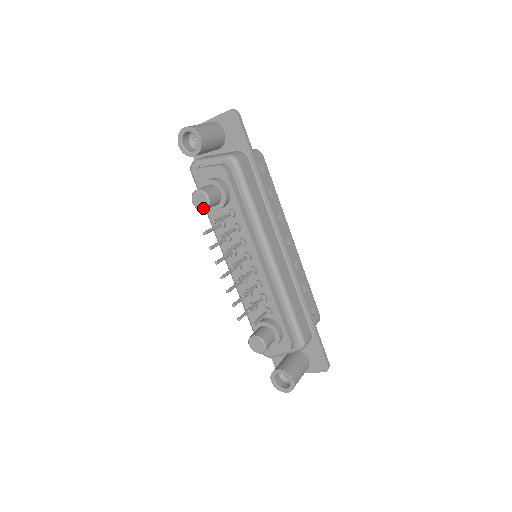
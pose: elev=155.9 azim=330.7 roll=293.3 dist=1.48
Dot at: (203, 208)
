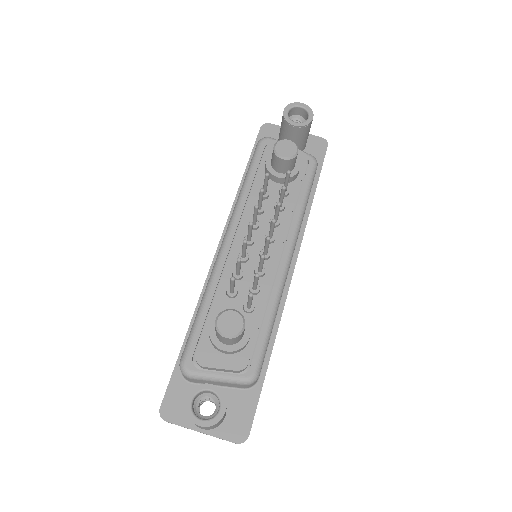
Dot at: (285, 156)
